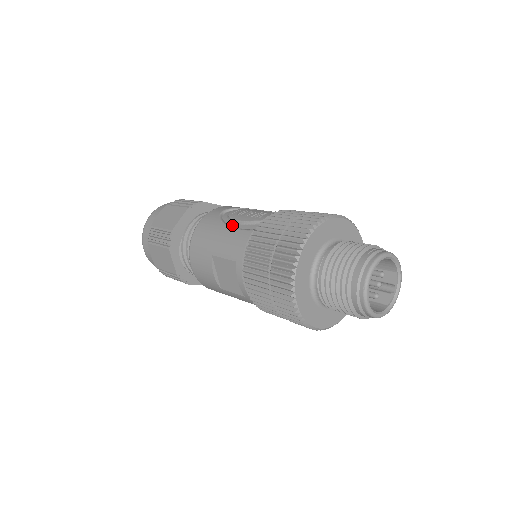
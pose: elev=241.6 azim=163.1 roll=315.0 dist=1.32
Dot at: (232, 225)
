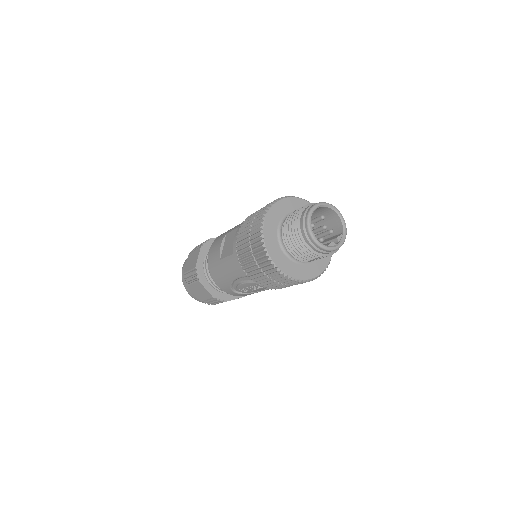
Dot at: occluded
